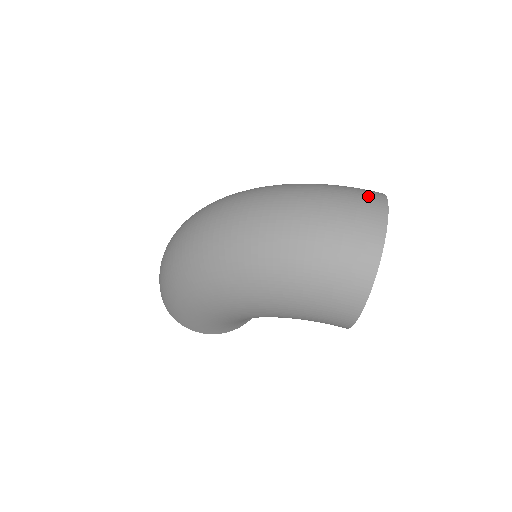
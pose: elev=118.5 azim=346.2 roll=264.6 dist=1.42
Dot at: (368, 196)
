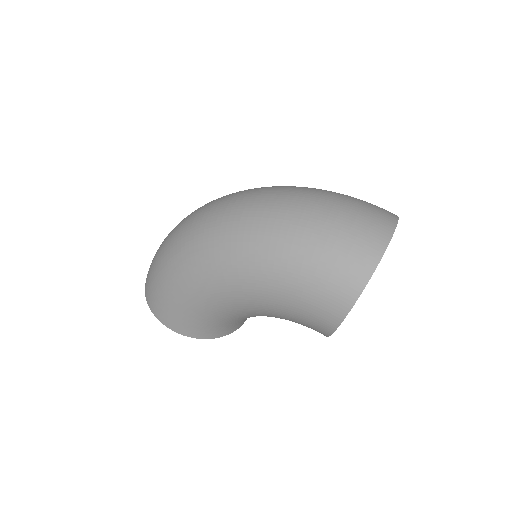
Dot at: occluded
